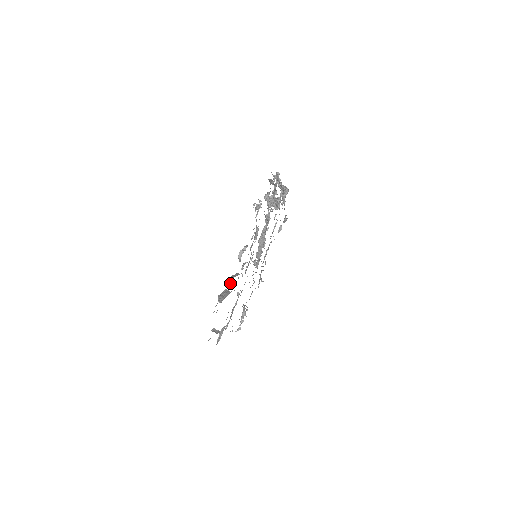
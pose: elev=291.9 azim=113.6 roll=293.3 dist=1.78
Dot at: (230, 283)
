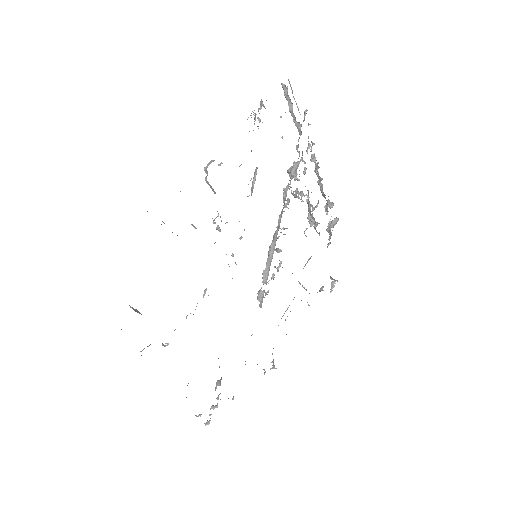
Dot at: occluded
